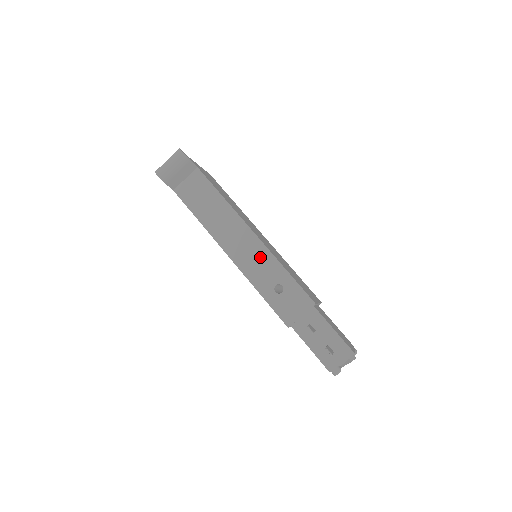
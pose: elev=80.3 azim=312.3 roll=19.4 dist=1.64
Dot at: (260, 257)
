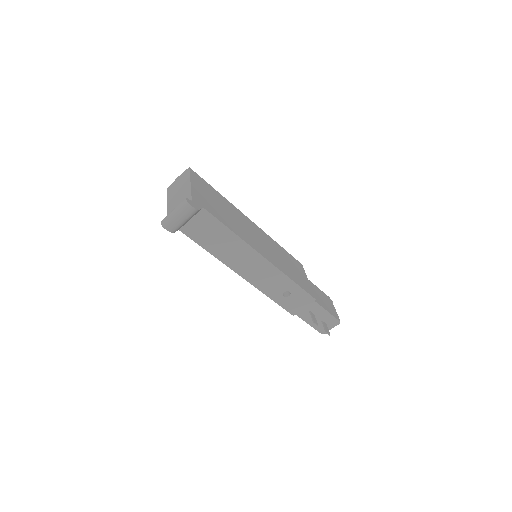
Dot at: (271, 275)
